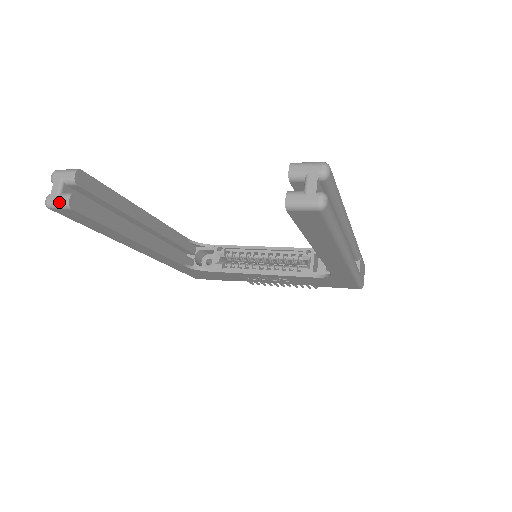
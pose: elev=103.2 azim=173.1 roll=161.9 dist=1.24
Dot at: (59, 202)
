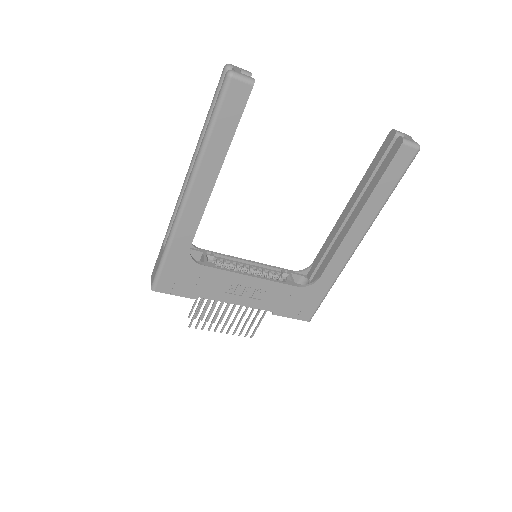
Dot at: (246, 76)
